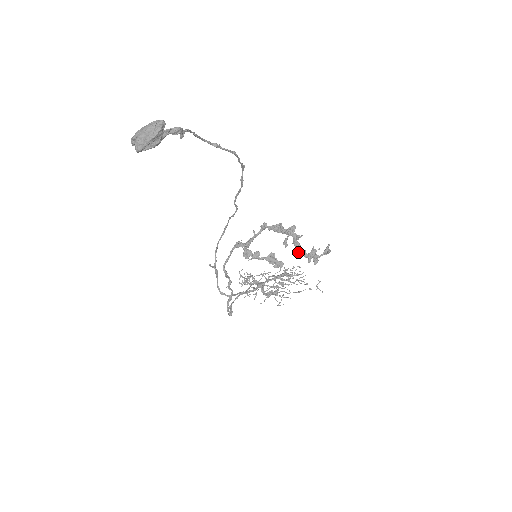
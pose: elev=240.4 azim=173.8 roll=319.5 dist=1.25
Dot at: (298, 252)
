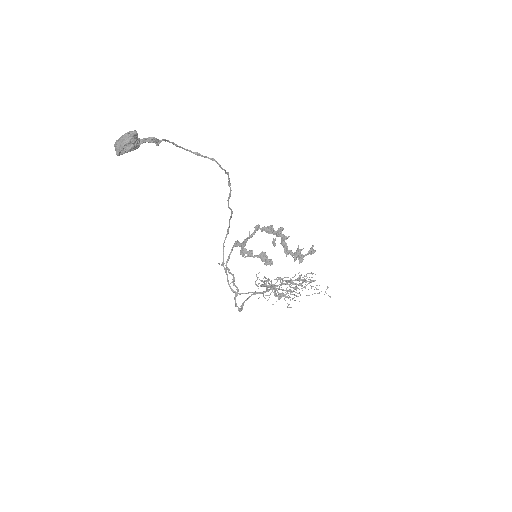
Dot at: (285, 251)
